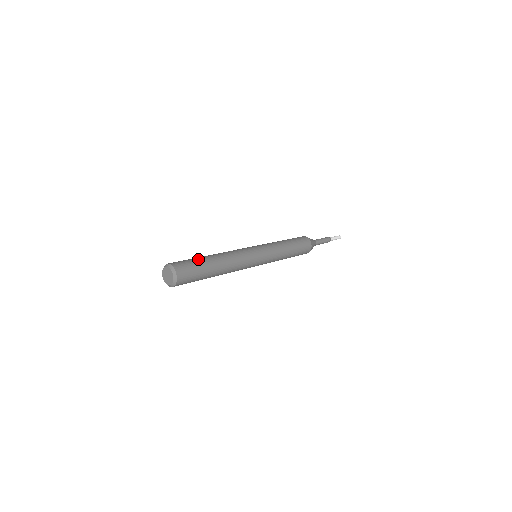
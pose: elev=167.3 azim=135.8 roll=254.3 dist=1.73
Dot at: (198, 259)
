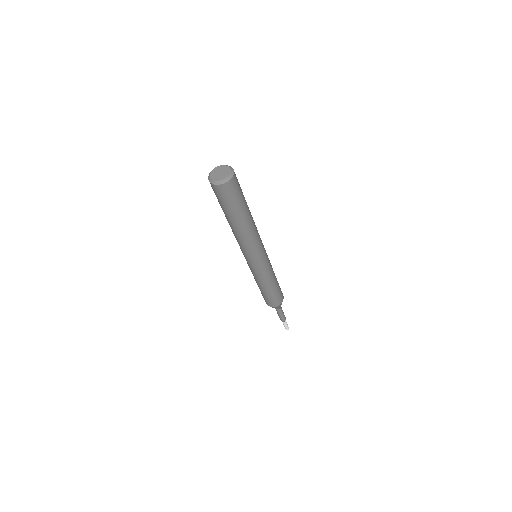
Dot at: occluded
